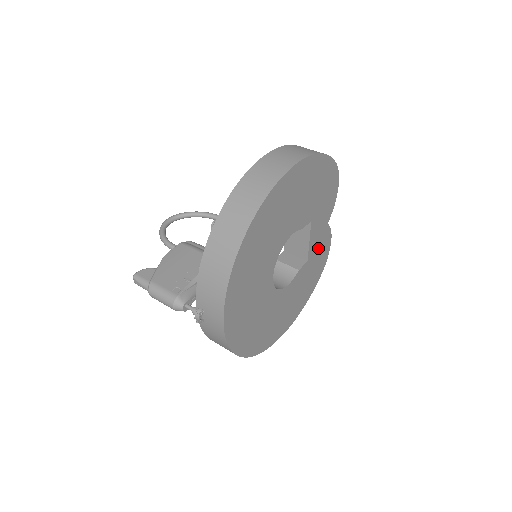
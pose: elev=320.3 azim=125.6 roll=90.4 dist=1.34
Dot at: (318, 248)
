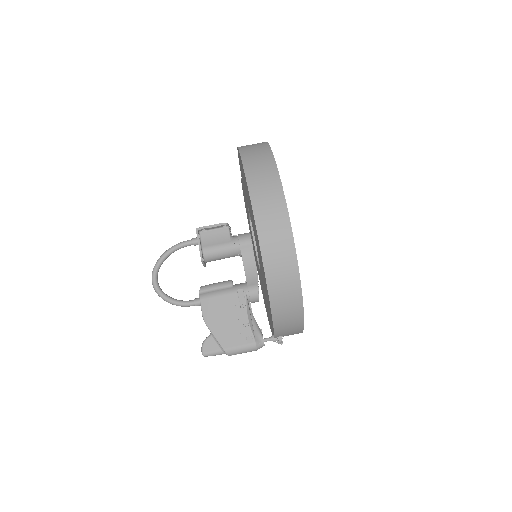
Dot at: occluded
